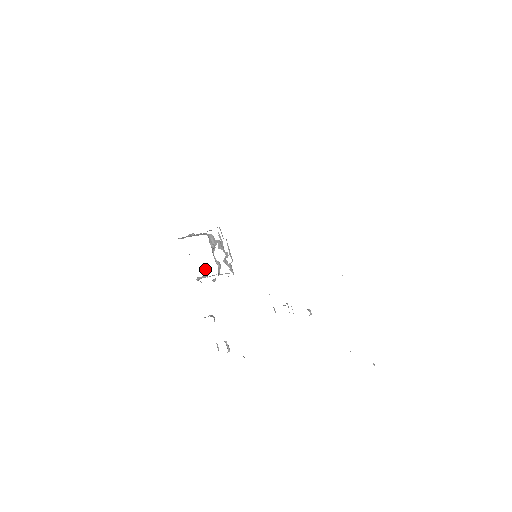
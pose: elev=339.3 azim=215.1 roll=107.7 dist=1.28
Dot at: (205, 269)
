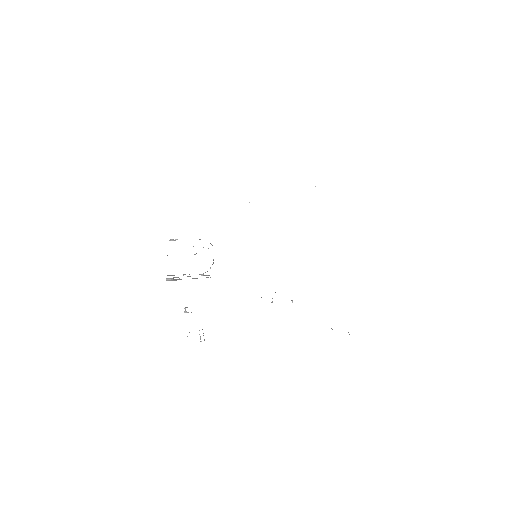
Dot at: occluded
